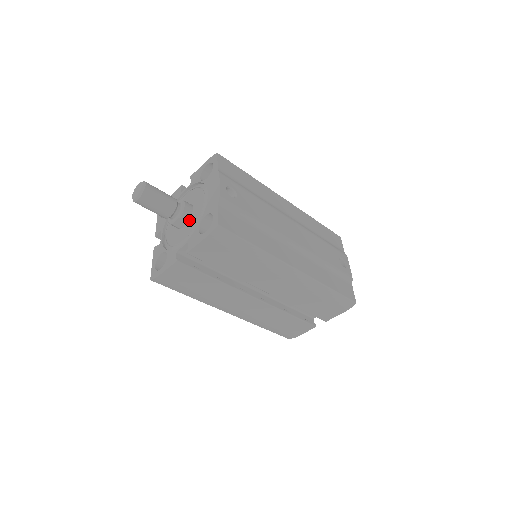
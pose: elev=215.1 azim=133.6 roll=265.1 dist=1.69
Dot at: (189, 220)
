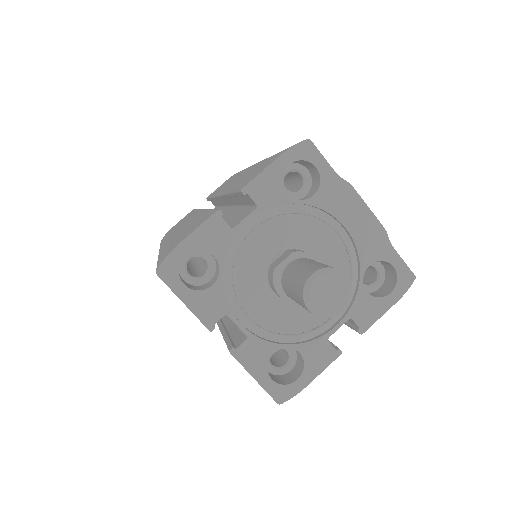
Dot at: occluded
